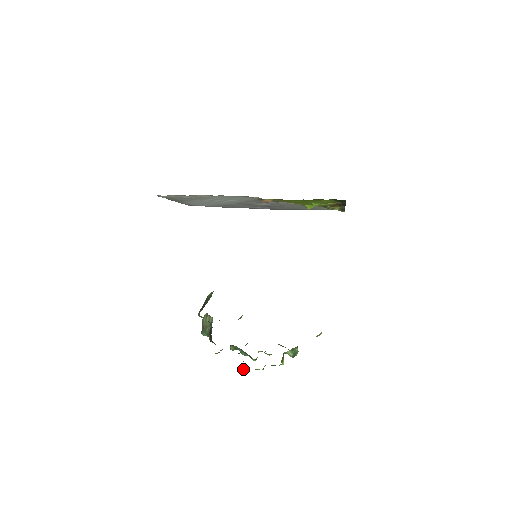
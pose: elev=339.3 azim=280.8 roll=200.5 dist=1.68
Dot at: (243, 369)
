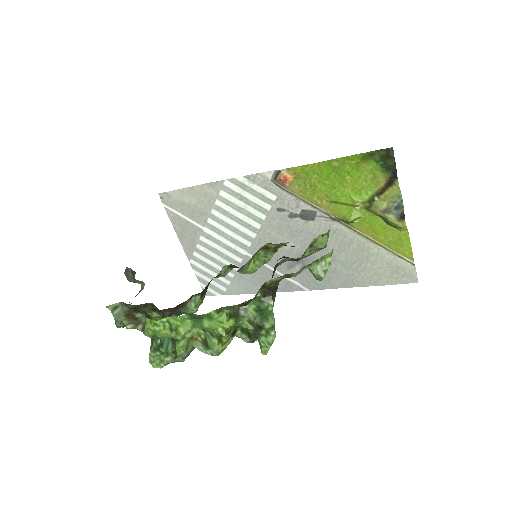
Dot at: (144, 328)
